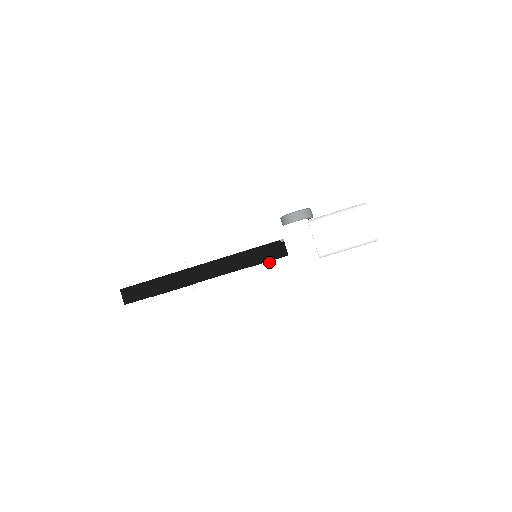
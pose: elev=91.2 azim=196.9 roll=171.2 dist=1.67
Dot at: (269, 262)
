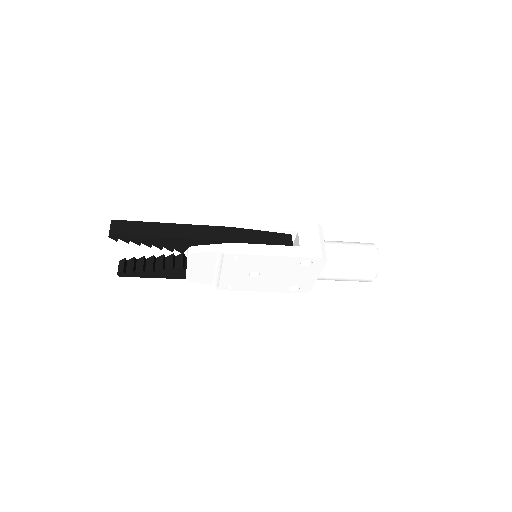
Dot at: (279, 246)
